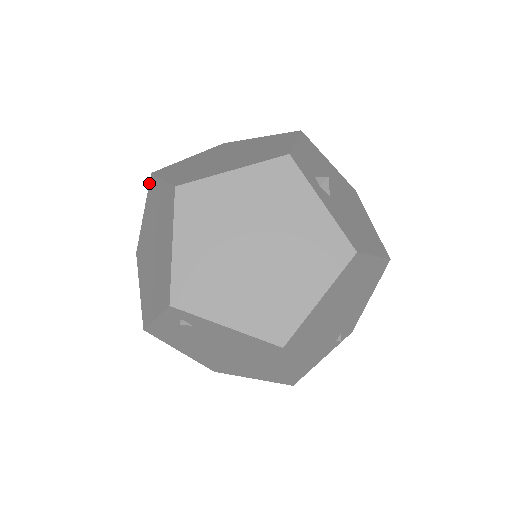
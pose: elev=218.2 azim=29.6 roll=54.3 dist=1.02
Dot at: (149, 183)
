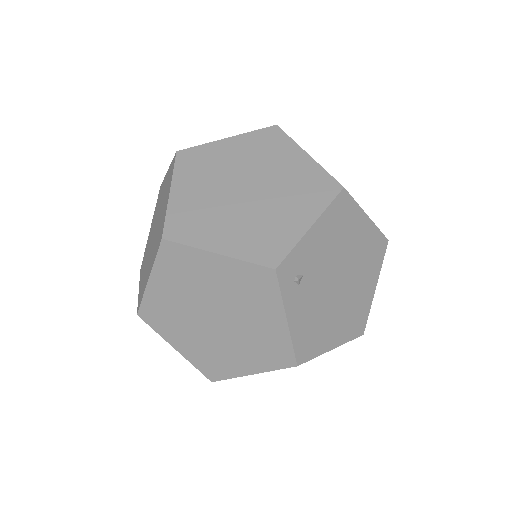
Dot at: (146, 323)
